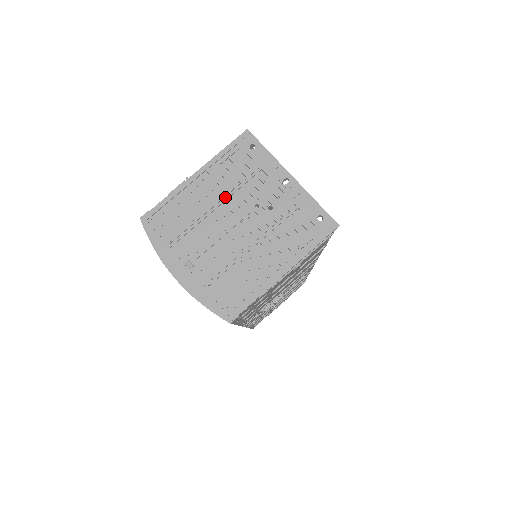
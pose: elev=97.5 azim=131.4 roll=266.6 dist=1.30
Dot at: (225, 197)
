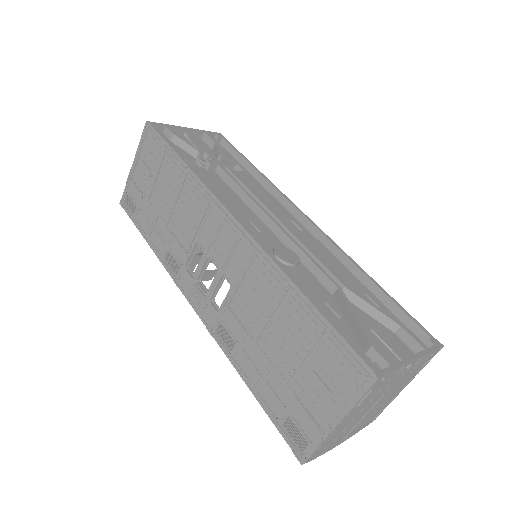
Dot at: (364, 408)
